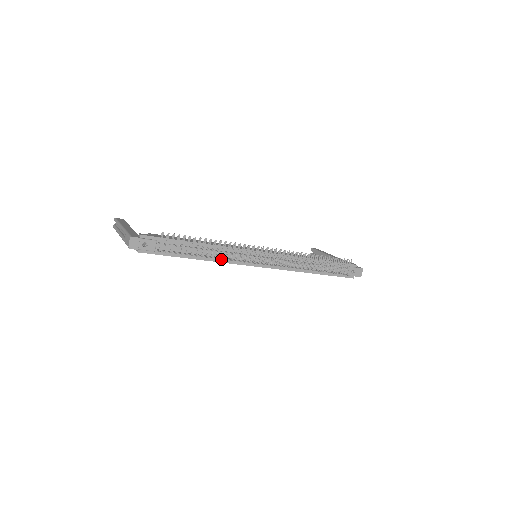
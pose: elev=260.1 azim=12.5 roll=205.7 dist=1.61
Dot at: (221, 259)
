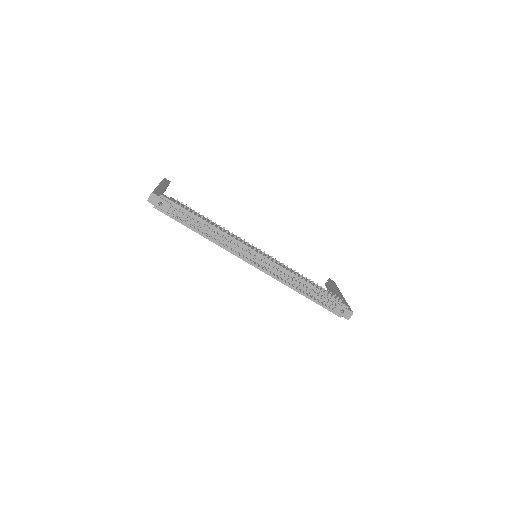
Dot at: (221, 244)
